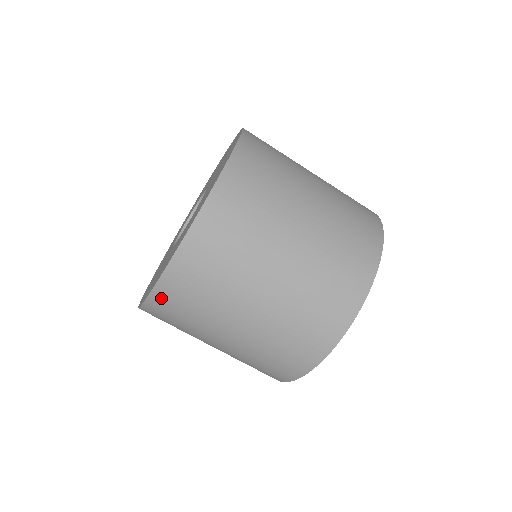
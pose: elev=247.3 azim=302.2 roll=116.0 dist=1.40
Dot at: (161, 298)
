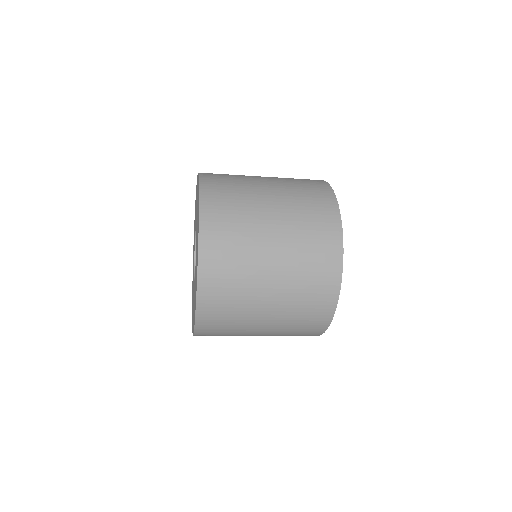
Dot at: occluded
